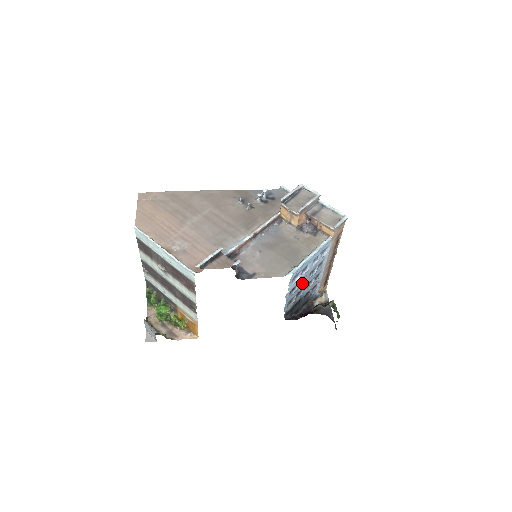
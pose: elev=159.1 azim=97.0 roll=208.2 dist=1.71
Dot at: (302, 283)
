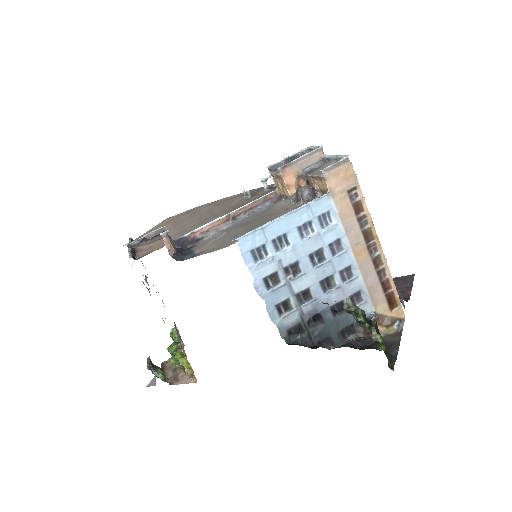
Dot at: (297, 275)
